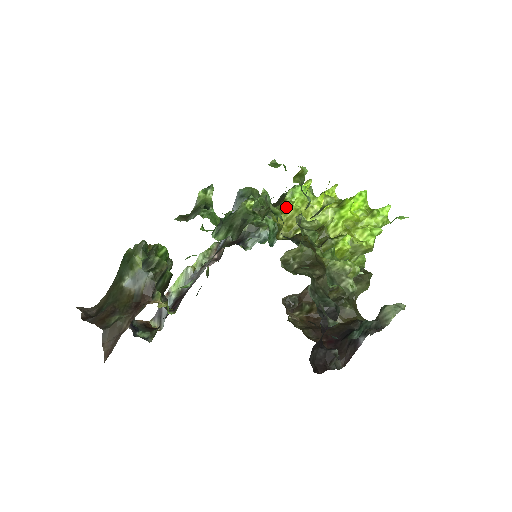
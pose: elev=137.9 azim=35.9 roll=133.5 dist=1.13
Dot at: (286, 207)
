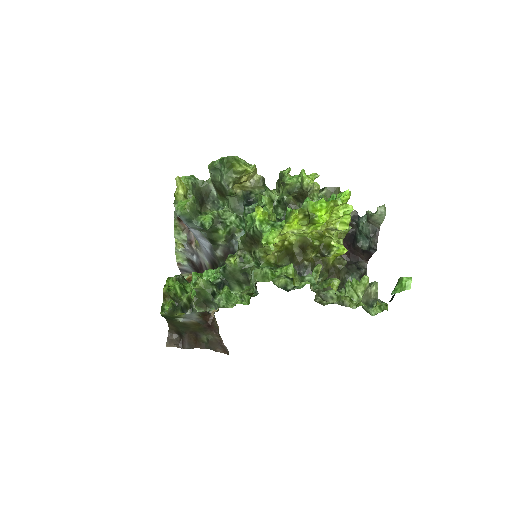
Dot at: (271, 253)
